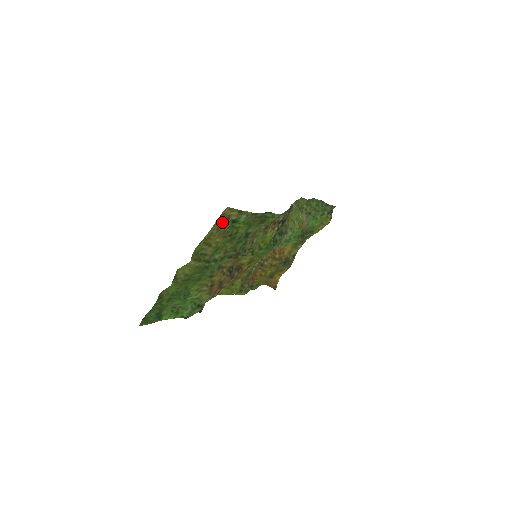
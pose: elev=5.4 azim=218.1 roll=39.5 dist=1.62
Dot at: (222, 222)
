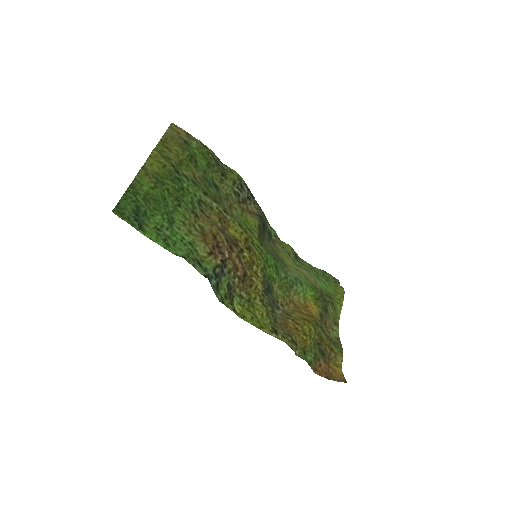
Dot at: (173, 134)
